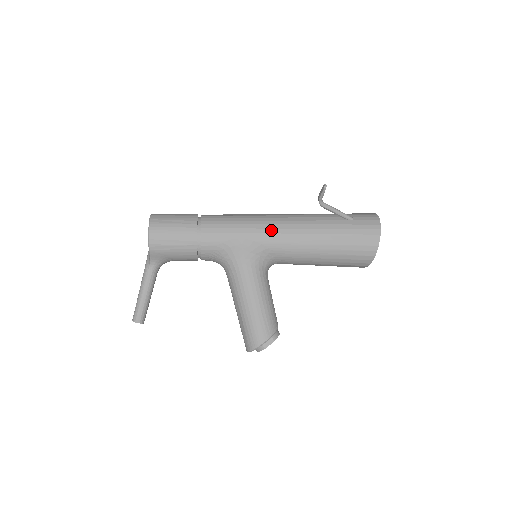
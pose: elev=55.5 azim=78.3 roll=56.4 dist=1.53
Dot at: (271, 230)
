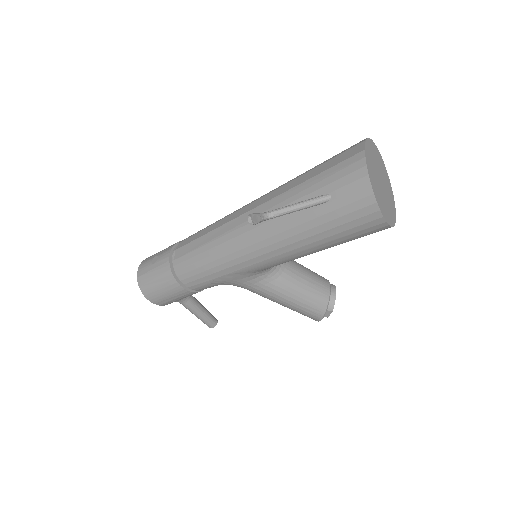
Dot at: (241, 259)
